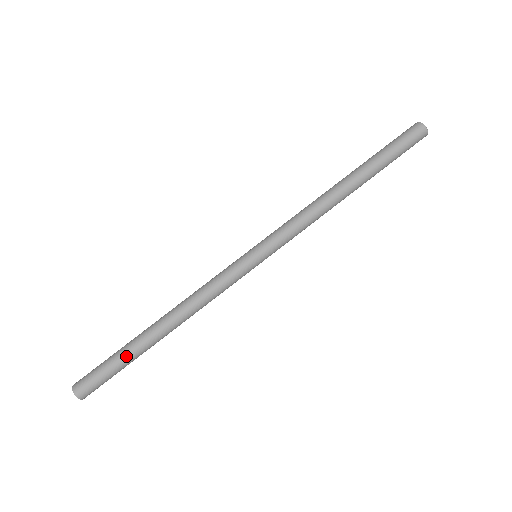
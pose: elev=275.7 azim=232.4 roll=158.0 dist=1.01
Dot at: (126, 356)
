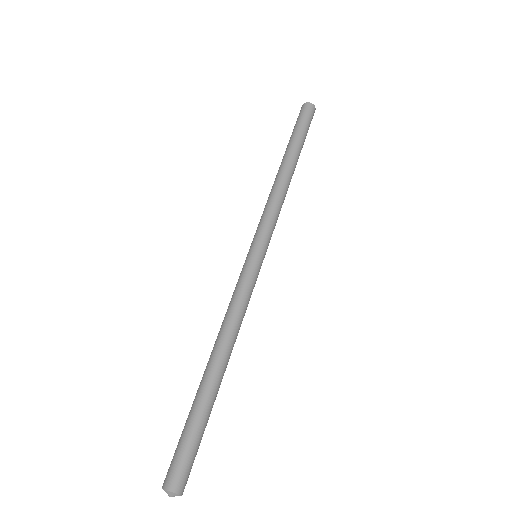
Dot at: (199, 413)
